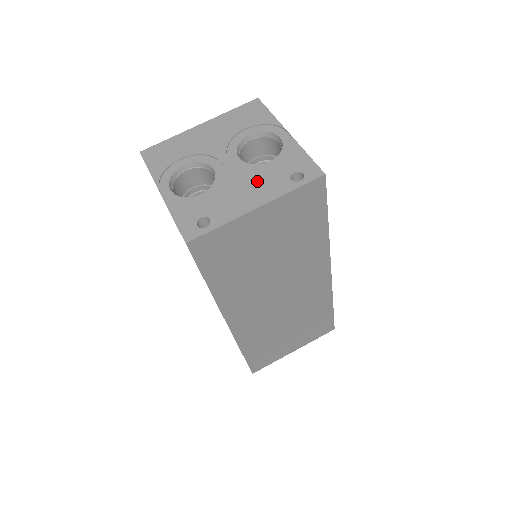
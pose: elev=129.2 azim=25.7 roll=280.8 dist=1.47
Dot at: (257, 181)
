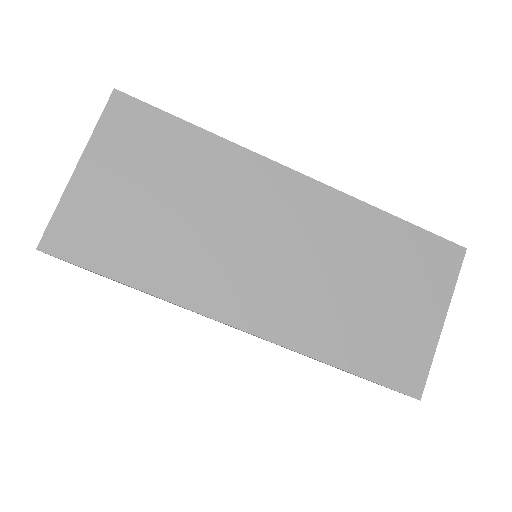
Dot at: occluded
